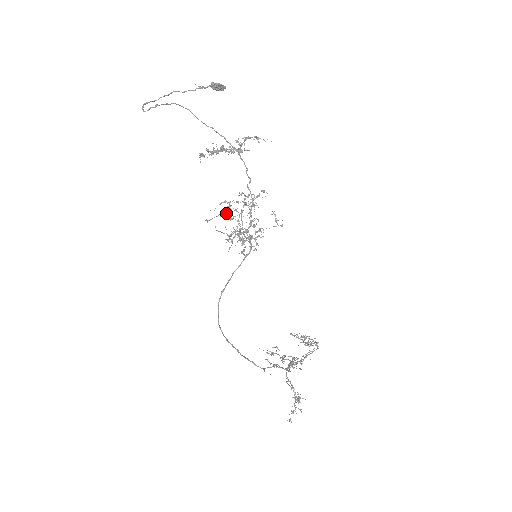
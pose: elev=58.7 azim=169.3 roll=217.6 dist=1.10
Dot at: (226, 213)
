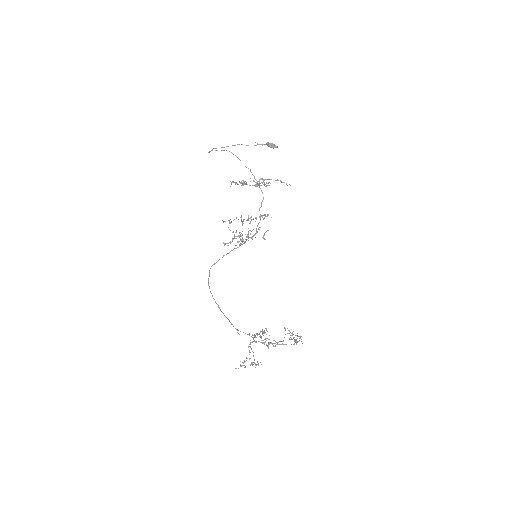
Dot at: occluded
